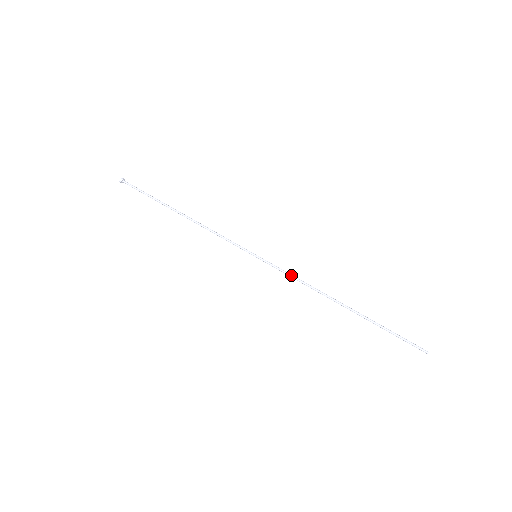
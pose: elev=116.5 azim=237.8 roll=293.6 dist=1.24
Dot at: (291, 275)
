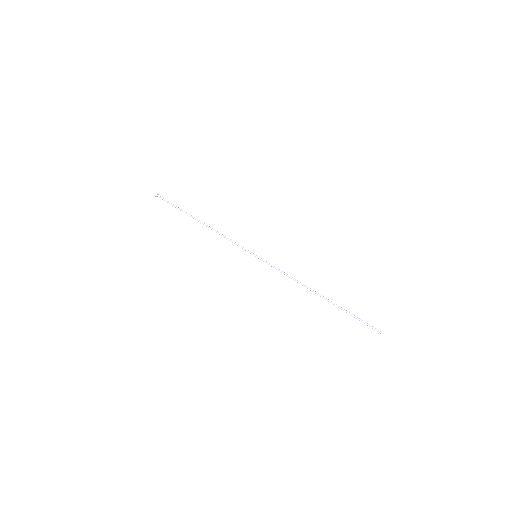
Dot at: (282, 271)
